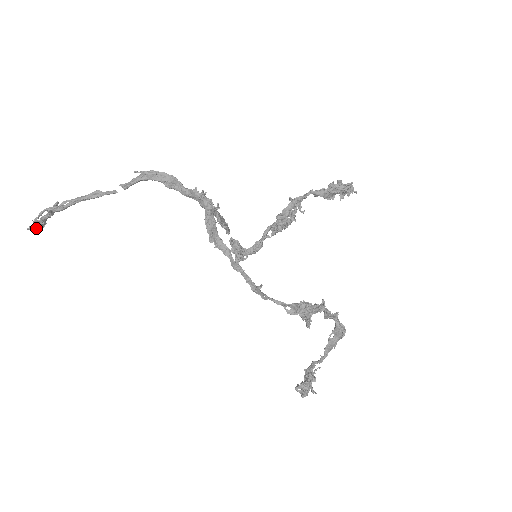
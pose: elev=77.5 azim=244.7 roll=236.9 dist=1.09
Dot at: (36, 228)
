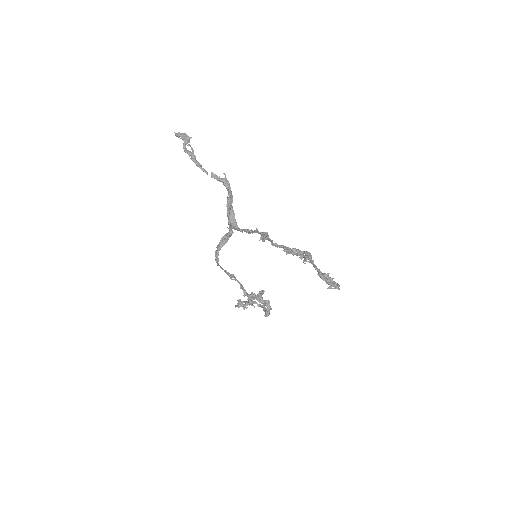
Dot at: (178, 136)
